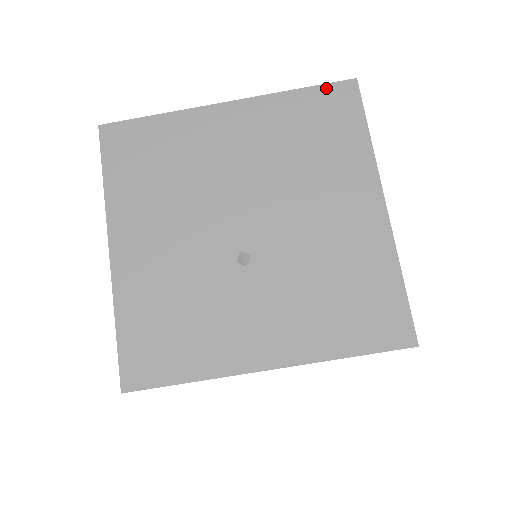
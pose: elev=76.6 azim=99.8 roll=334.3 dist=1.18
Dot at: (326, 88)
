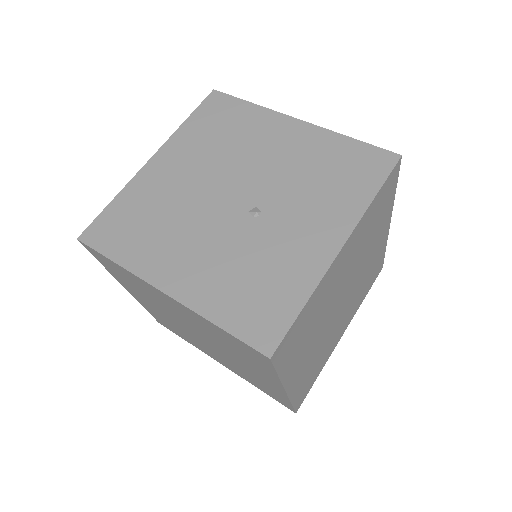
Dot at: (202, 106)
